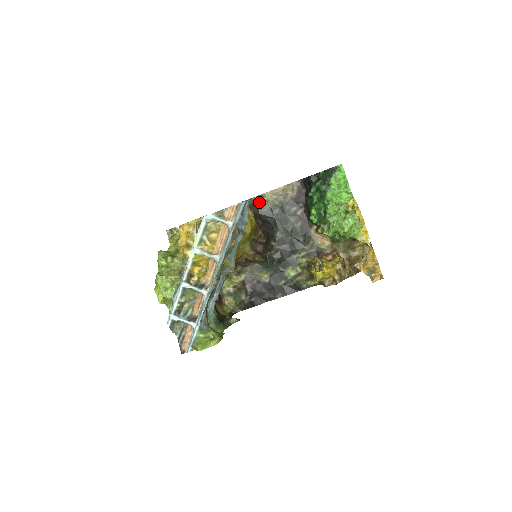
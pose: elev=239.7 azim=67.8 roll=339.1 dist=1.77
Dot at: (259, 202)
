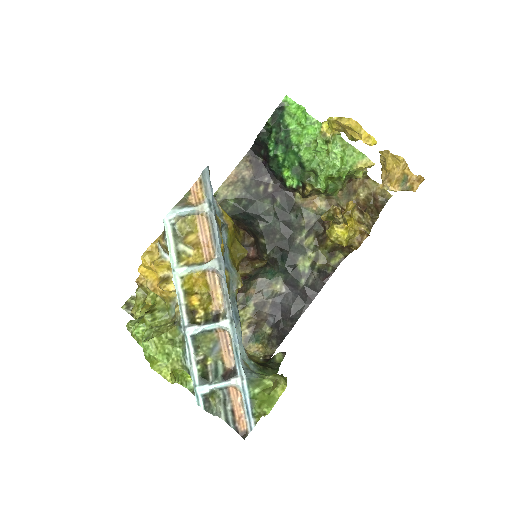
Dot at: occluded
